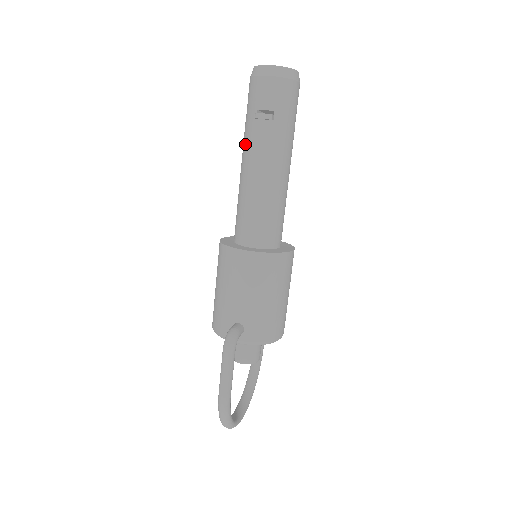
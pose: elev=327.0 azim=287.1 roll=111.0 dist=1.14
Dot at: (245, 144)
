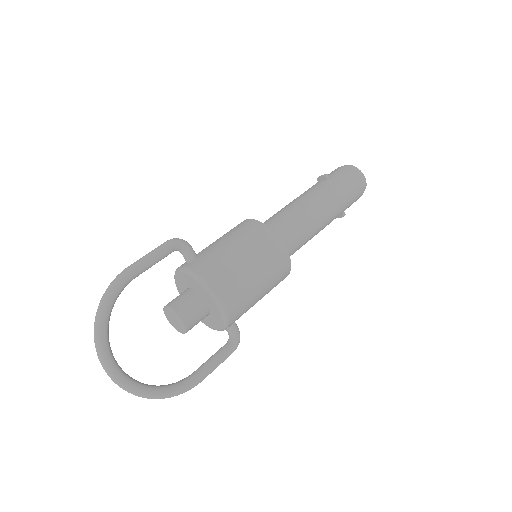
Dot at: occluded
